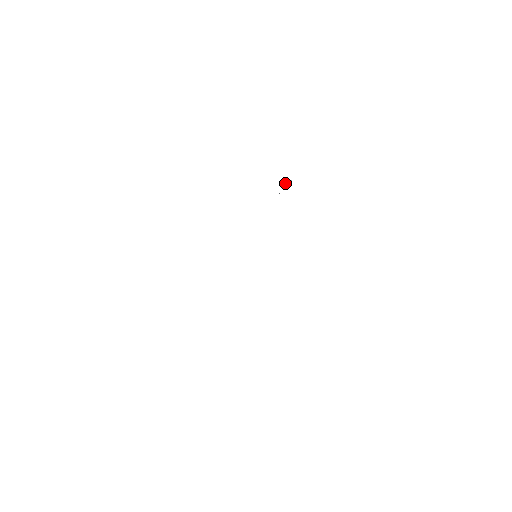
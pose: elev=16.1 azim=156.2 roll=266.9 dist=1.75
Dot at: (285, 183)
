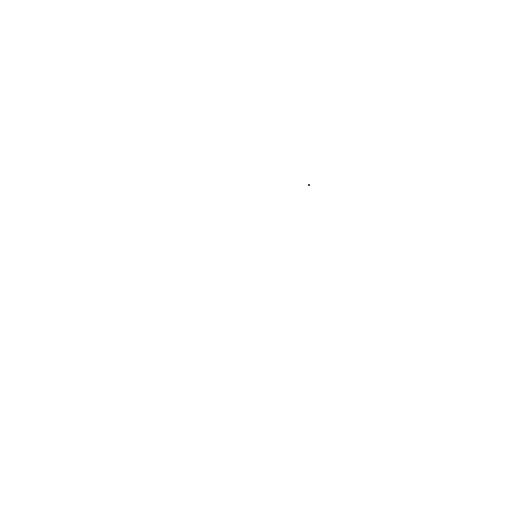
Dot at: occluded
